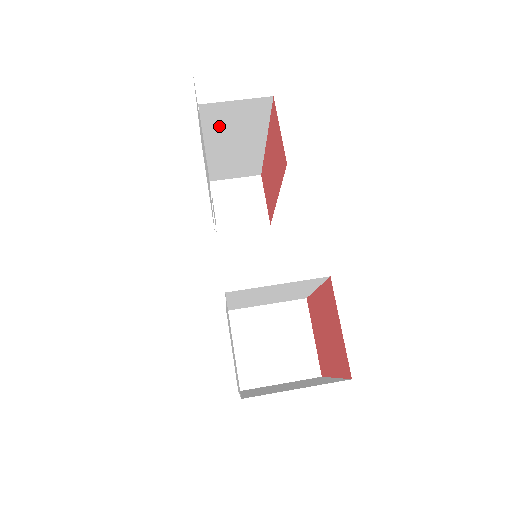
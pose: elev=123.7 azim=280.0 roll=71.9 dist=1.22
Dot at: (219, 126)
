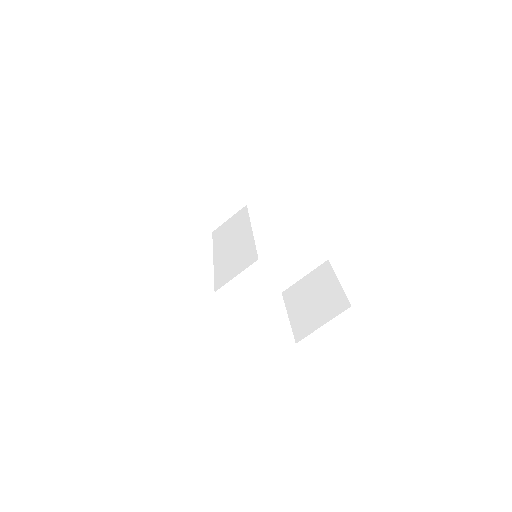
Dot at: occluded
